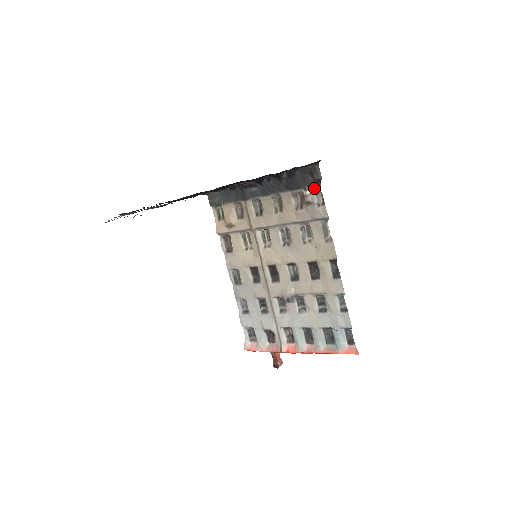
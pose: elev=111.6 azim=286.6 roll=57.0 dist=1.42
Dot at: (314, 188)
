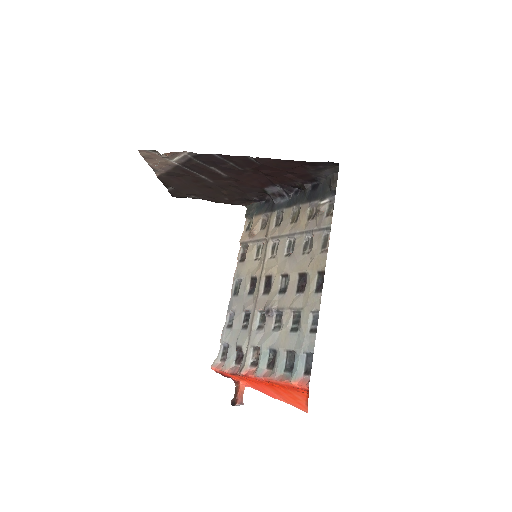
Dot at: (329, 200)
